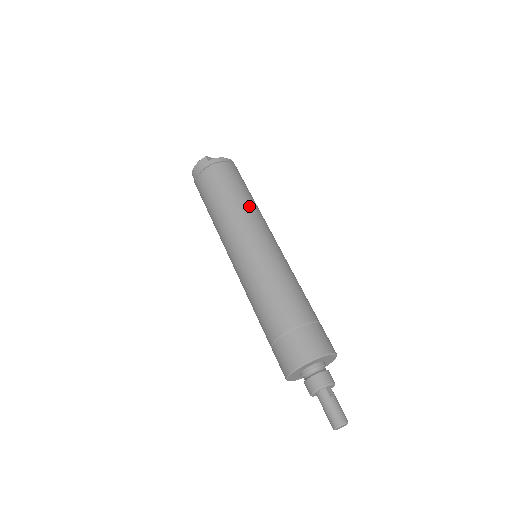
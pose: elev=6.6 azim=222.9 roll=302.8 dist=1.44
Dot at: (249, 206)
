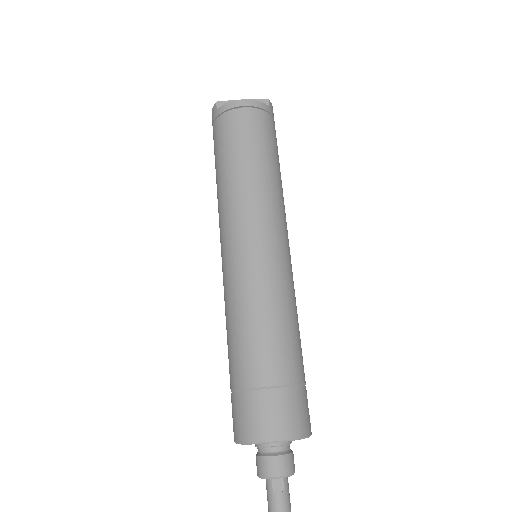
Dot at: (243, 186)
